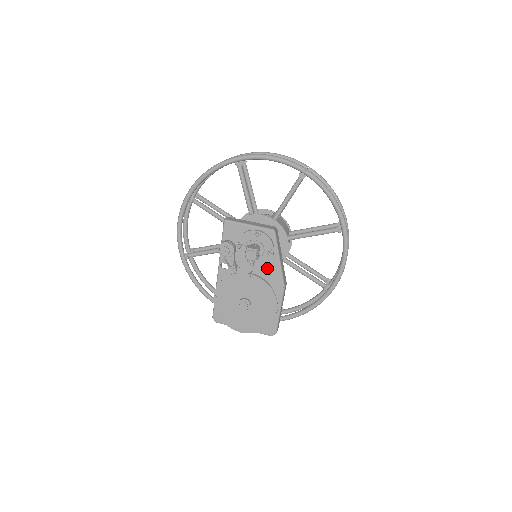
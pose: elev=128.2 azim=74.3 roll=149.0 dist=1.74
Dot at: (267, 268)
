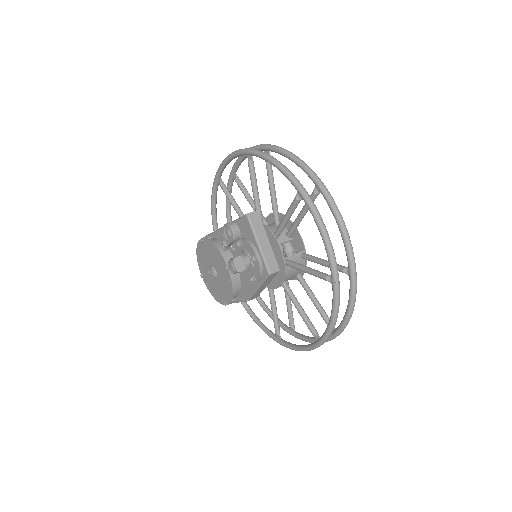
Dot at: occluded
